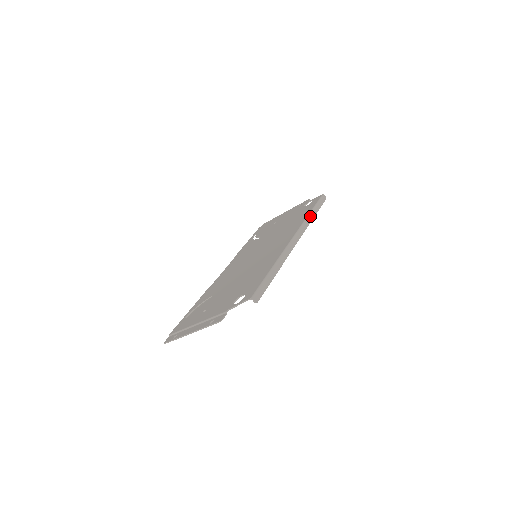
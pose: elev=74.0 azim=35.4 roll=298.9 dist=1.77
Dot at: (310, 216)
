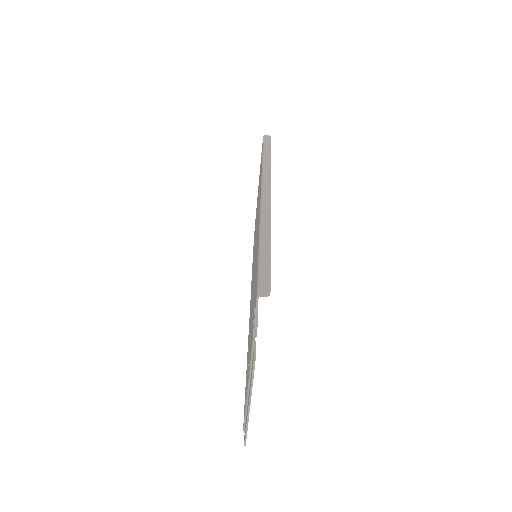
Dot at: (265, 163)
